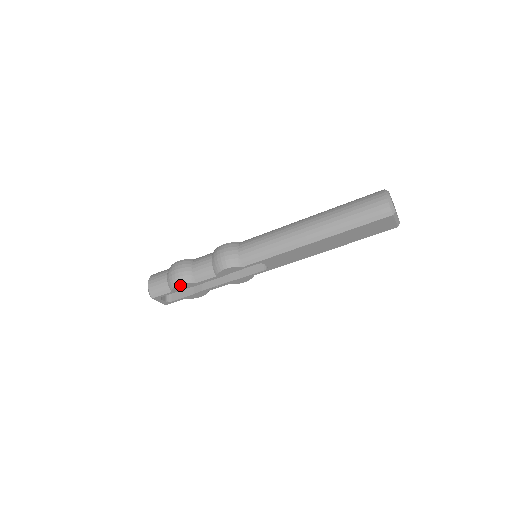
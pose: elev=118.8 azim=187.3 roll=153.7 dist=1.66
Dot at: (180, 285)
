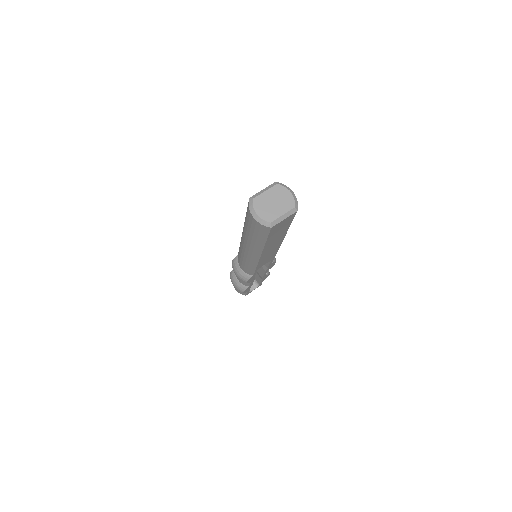
Dot at: (243, 292)
